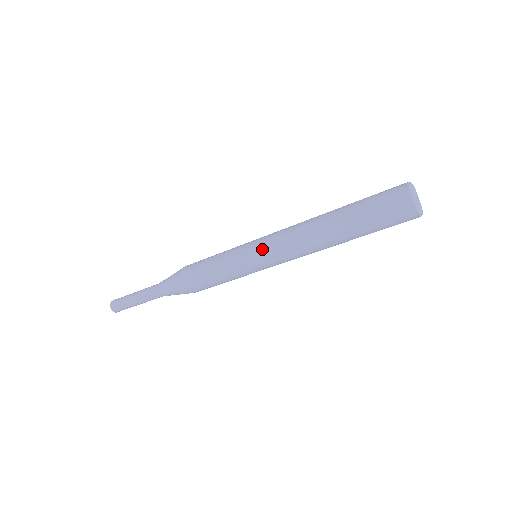
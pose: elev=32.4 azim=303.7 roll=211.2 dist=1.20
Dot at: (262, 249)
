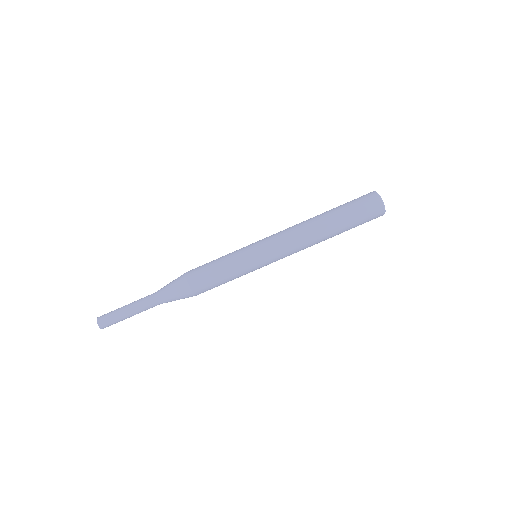
Dot at: (268, 248)
